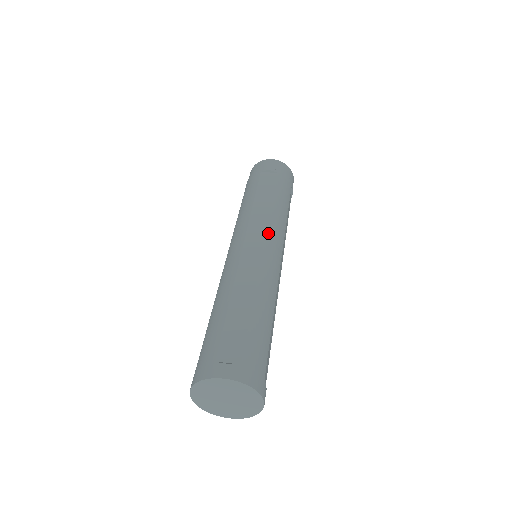
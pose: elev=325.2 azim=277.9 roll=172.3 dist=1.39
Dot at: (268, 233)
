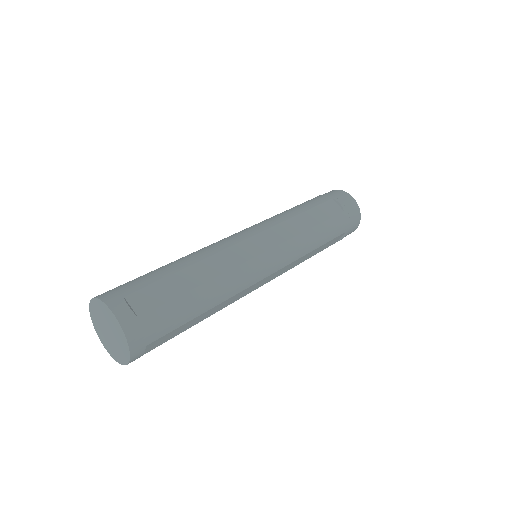
Dot at: (278, 247)
